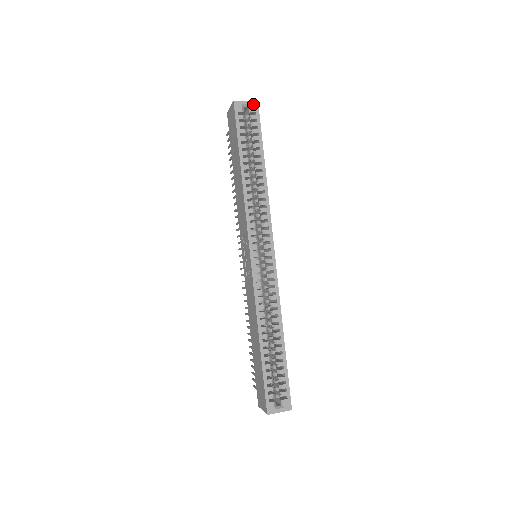
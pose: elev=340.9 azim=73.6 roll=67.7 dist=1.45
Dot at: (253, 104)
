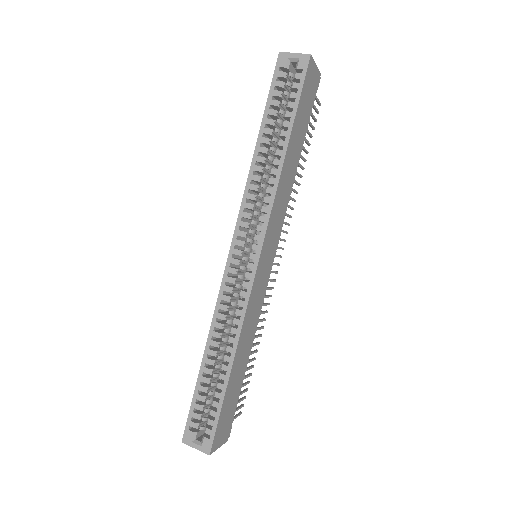
Dot at: (303, 58)
